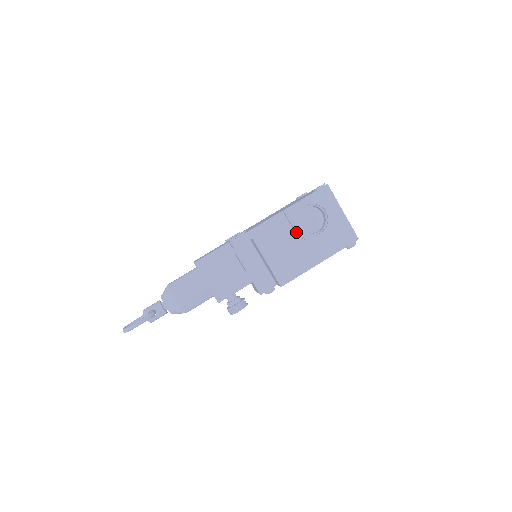
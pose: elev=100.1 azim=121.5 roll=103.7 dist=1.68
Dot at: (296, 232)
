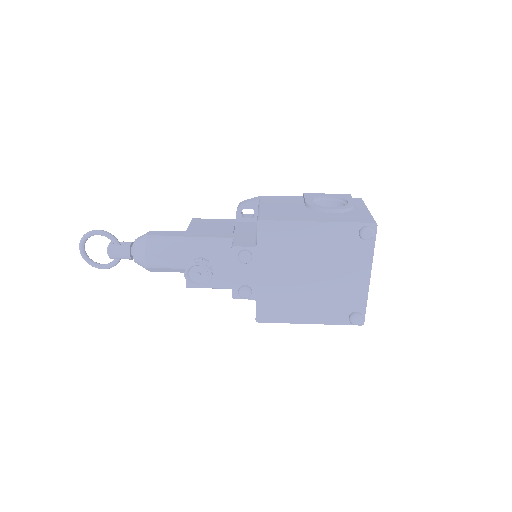
Dot at: (305, 202)
